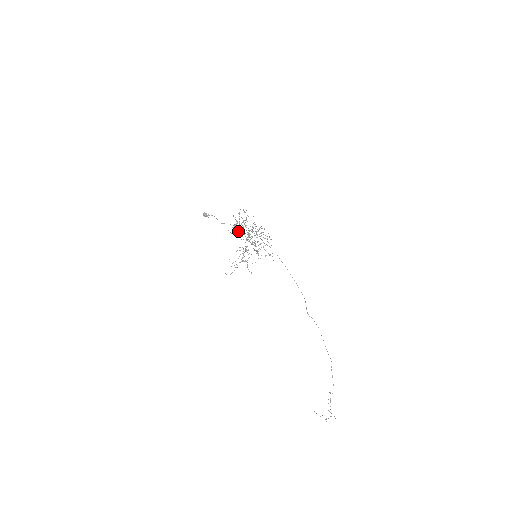
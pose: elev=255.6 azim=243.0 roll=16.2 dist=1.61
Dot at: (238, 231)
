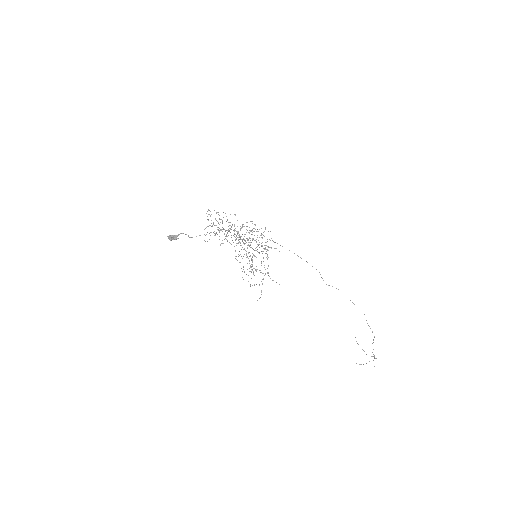
Dot at: occluded
